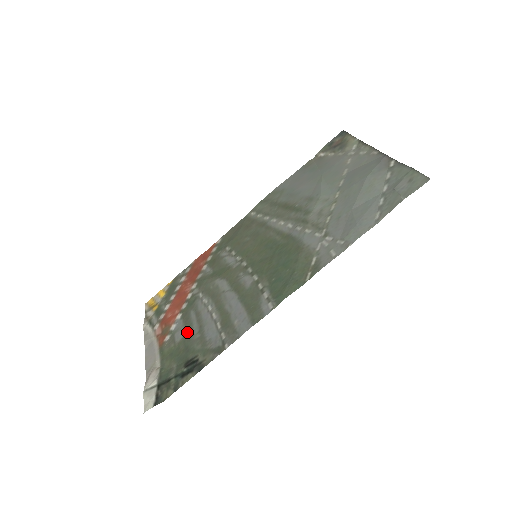
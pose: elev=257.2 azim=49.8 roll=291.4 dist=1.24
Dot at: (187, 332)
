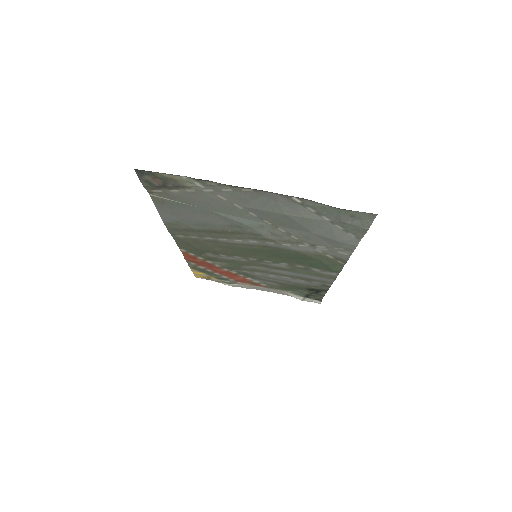
Dot at: (277, 283)
